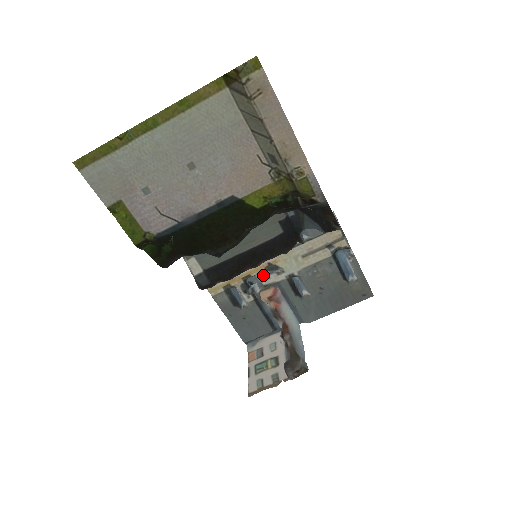
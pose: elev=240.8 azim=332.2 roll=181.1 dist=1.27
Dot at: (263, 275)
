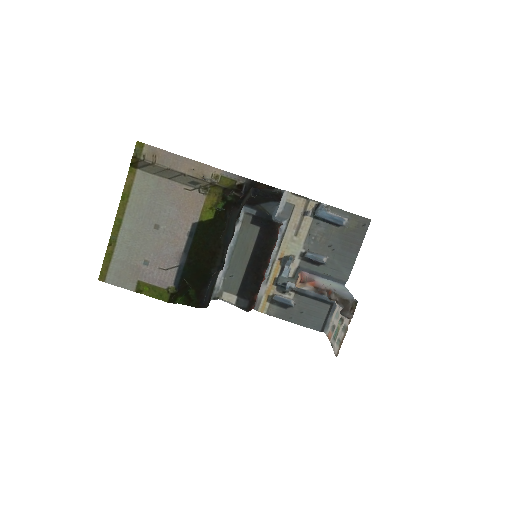
Dot at: (285, 271)
